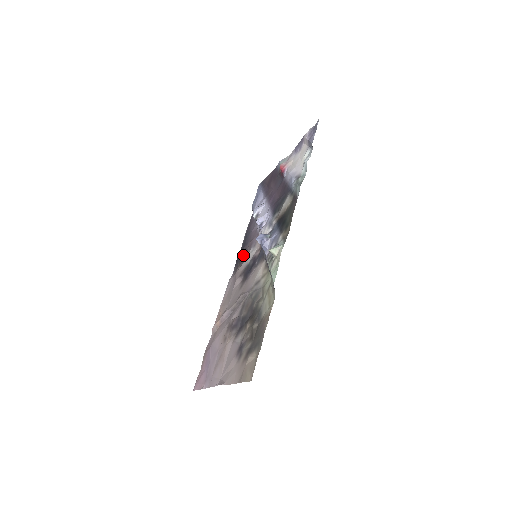
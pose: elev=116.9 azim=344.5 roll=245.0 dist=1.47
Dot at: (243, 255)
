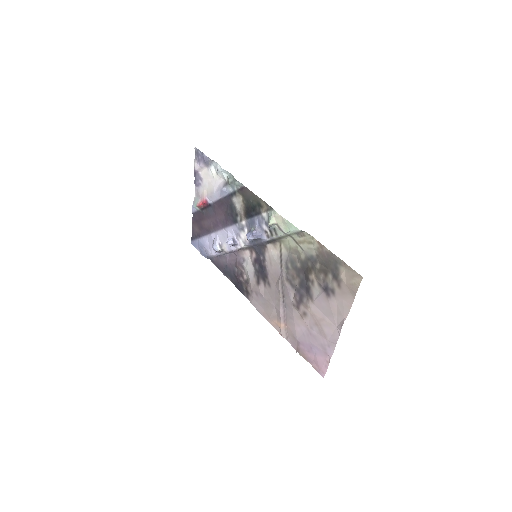
Dot at: (241, 278)
